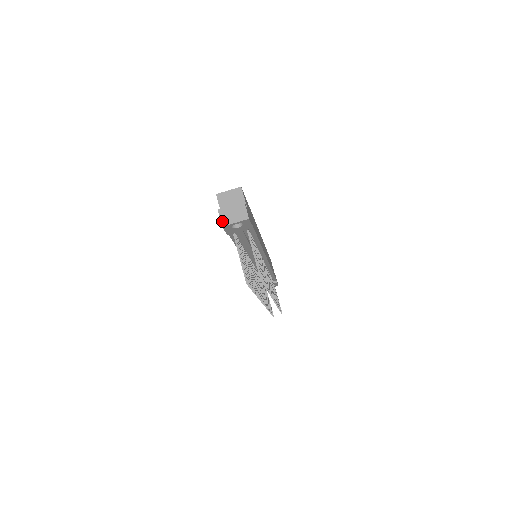
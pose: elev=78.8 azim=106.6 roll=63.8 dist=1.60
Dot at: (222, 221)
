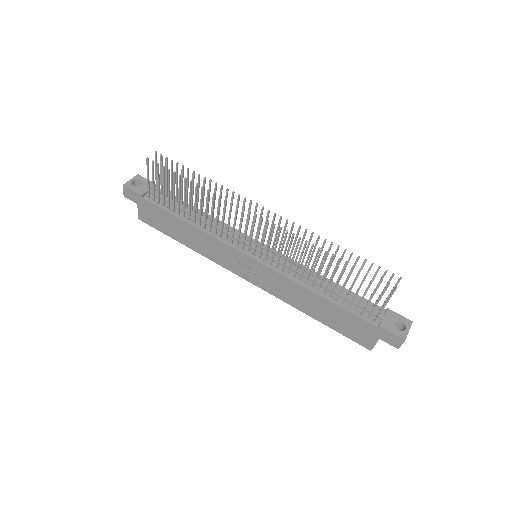
Dot at: (124, 188)
